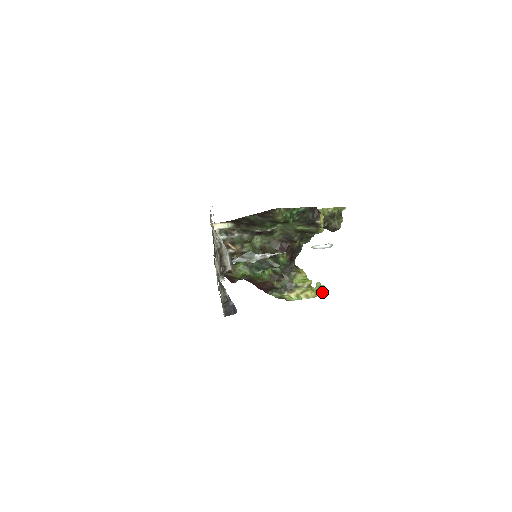
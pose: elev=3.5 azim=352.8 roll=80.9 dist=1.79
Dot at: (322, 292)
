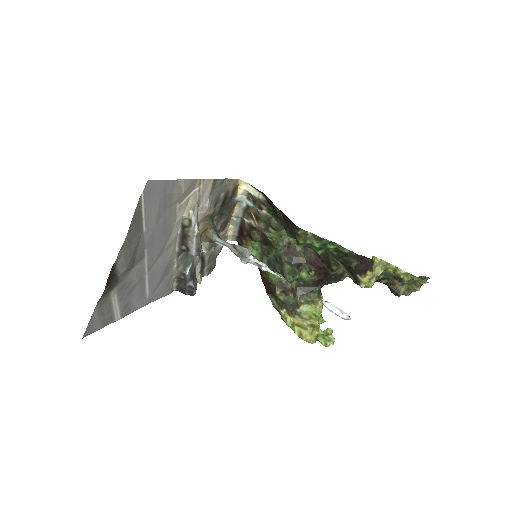
Dot at: (326, 342)
